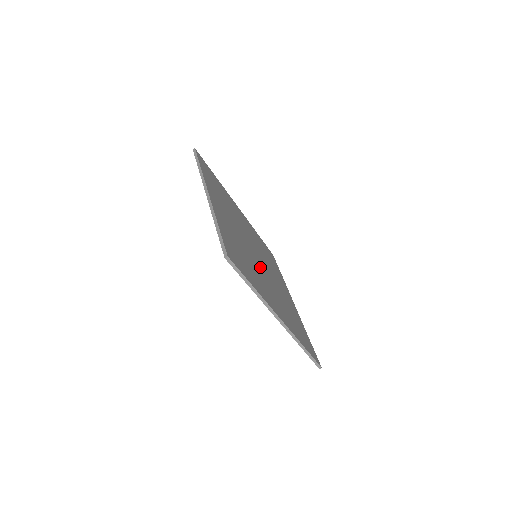
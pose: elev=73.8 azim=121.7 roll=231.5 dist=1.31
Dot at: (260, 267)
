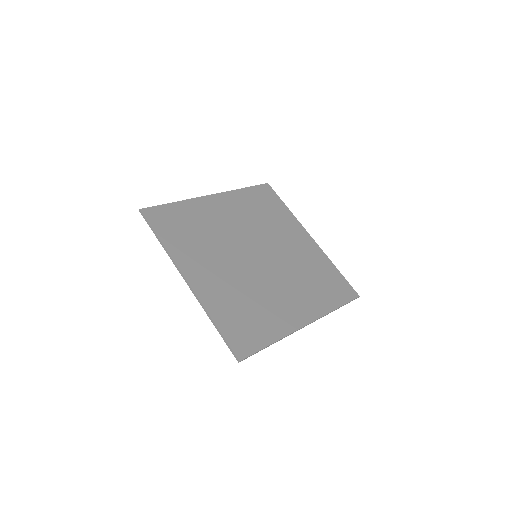
Dot at: (265, 273)
